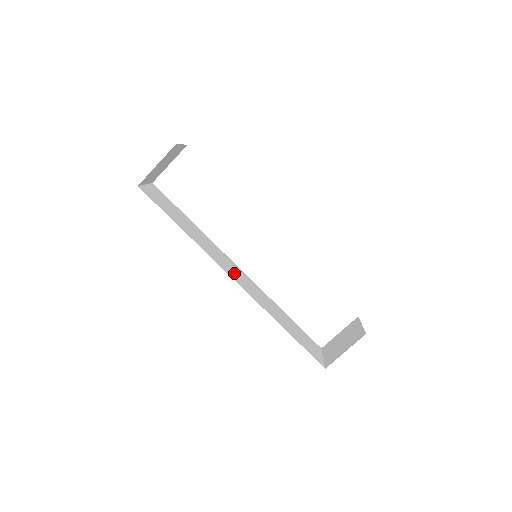
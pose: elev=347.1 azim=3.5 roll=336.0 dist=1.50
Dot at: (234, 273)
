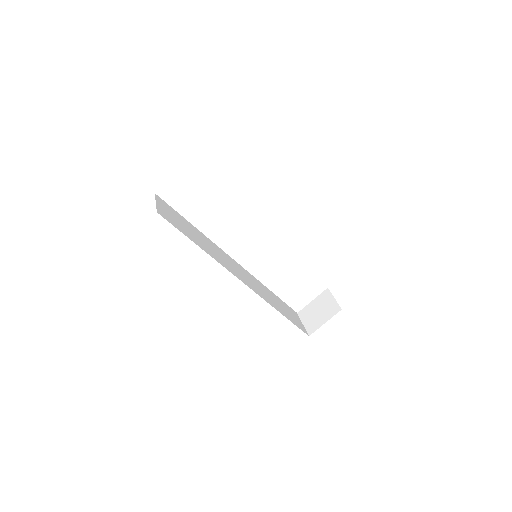
Dot at: (238, 272)
